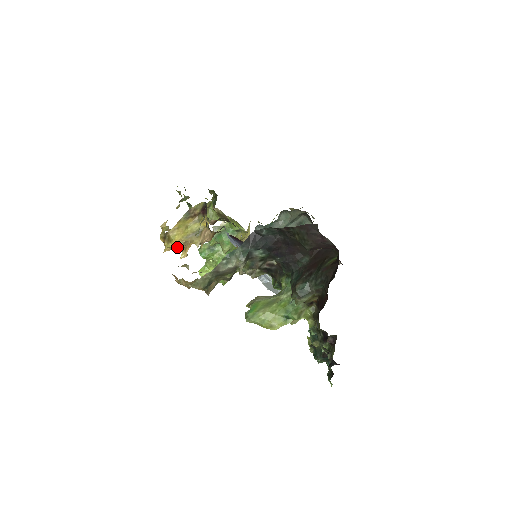
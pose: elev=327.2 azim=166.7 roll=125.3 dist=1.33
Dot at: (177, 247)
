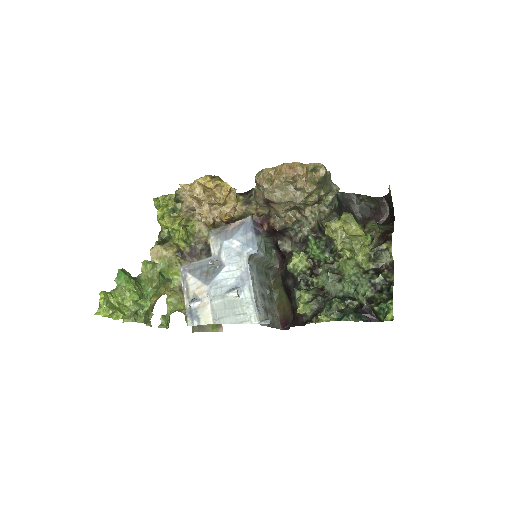
Dot at: (230, 186)
